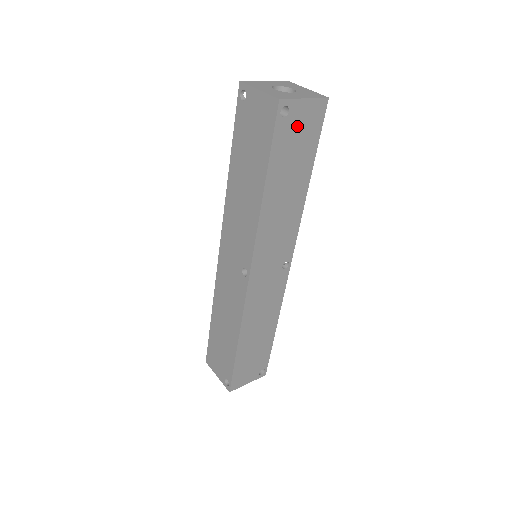
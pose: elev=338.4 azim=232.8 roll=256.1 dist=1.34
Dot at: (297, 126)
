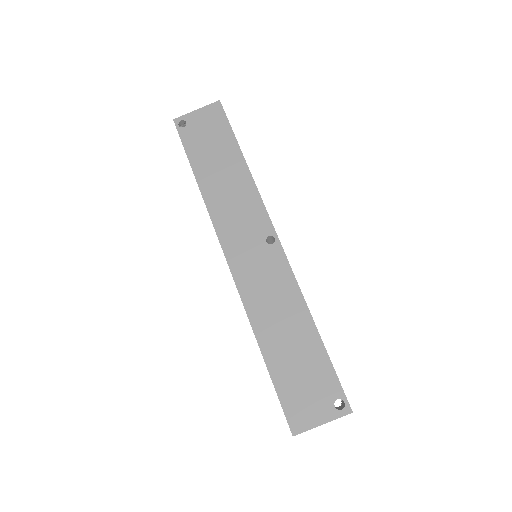
Dot at: occluded
